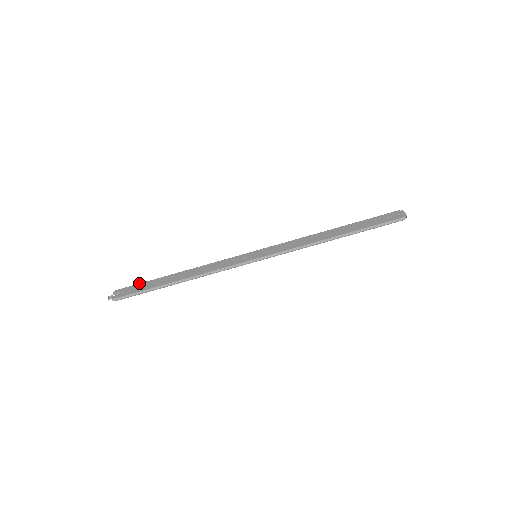
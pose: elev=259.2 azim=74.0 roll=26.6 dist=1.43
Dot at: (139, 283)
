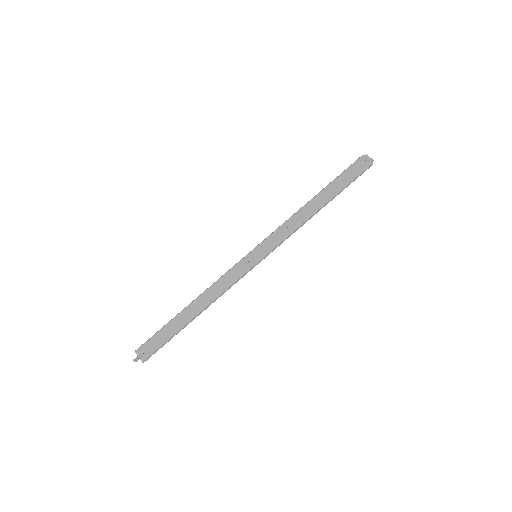
Dot at: (156, 333)
